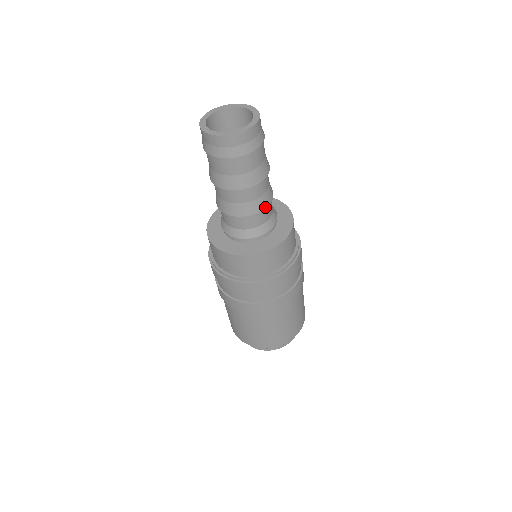
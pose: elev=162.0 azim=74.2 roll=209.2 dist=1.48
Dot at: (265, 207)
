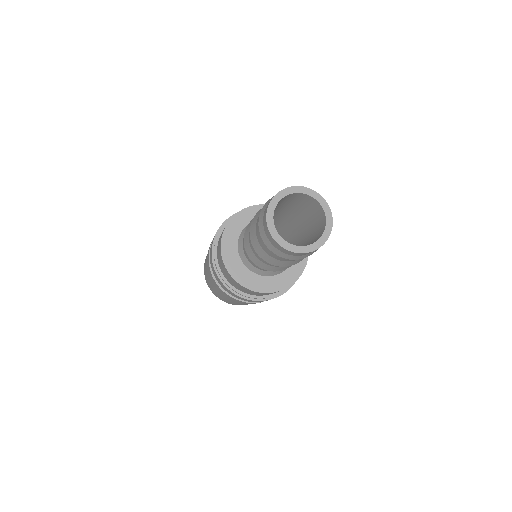
Dot at: occluded
